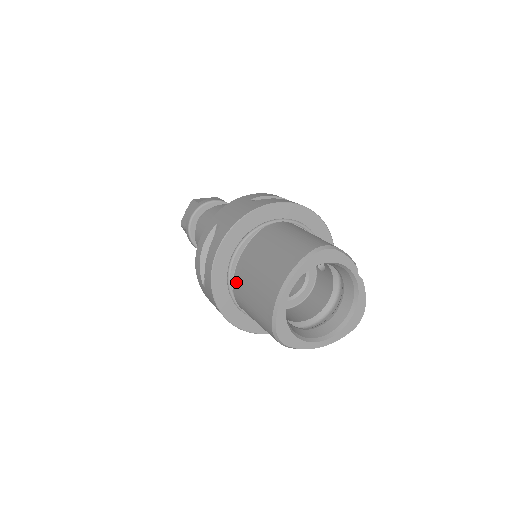
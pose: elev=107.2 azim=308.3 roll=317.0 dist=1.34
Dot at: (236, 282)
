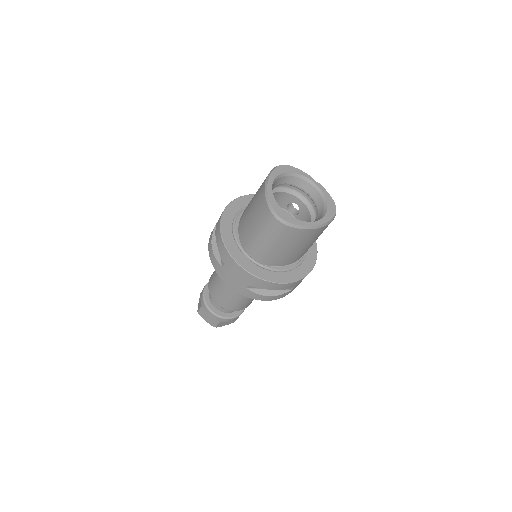
Dot at: (242, 238)
